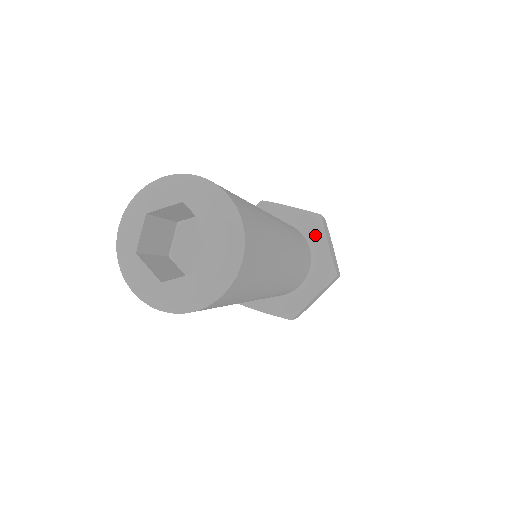
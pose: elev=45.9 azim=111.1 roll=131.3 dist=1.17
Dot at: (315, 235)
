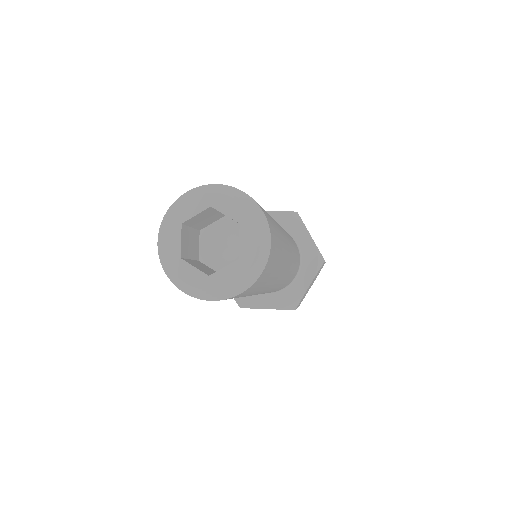
Dot at: (297, 230)
